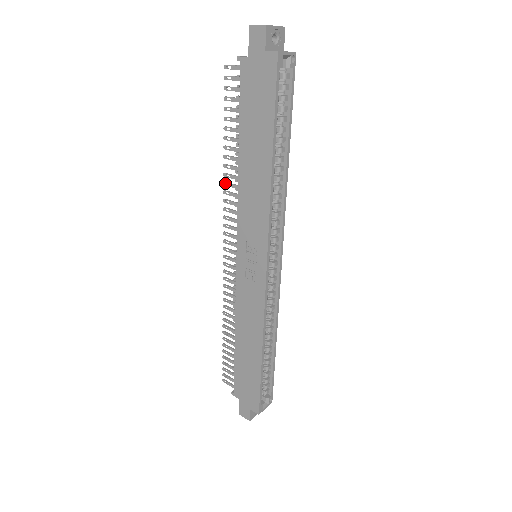
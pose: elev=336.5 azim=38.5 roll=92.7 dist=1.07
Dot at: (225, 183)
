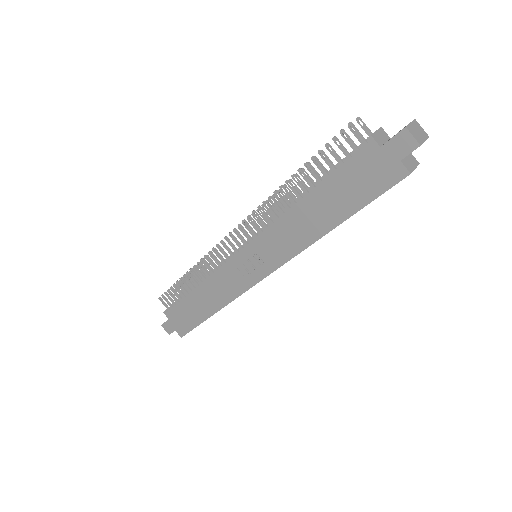
Dot at: (271, 198)
